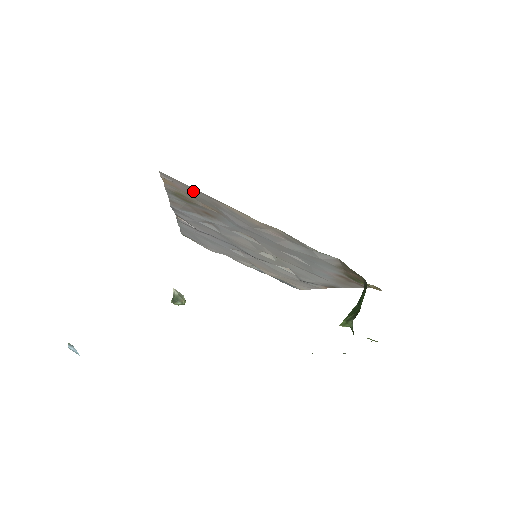
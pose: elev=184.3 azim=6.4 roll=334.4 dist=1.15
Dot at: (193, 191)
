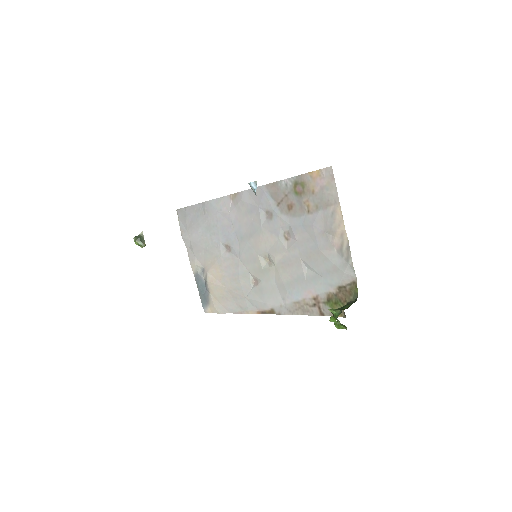
Dot at: (328, 189)
